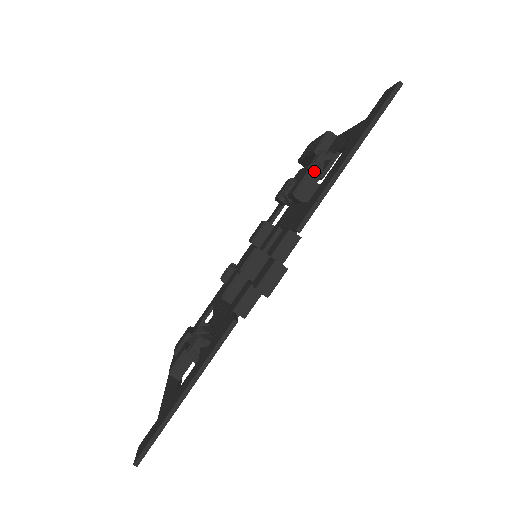
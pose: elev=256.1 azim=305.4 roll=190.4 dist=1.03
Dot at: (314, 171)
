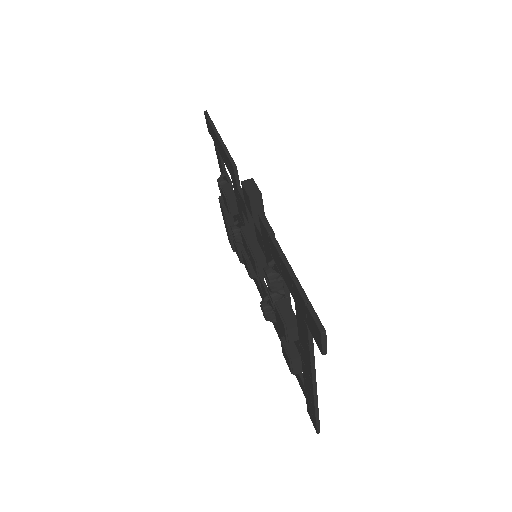
Dot at: occluded
